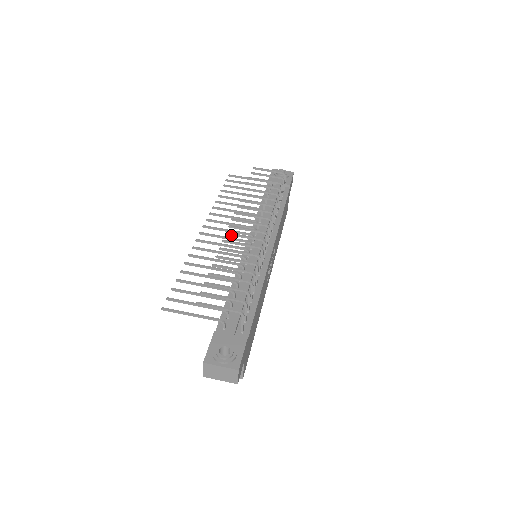
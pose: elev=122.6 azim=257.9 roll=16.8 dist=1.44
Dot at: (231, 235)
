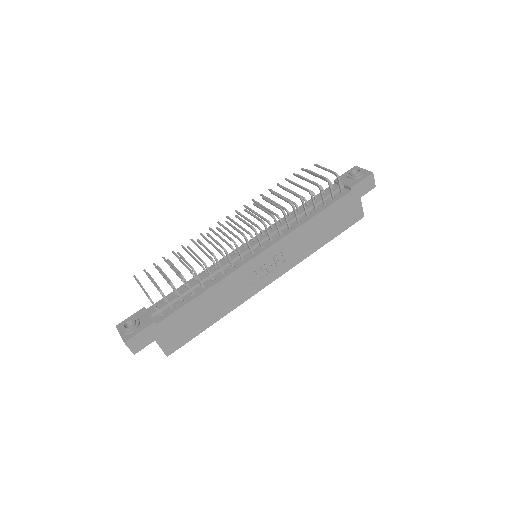
Dot at: (218, 230)
